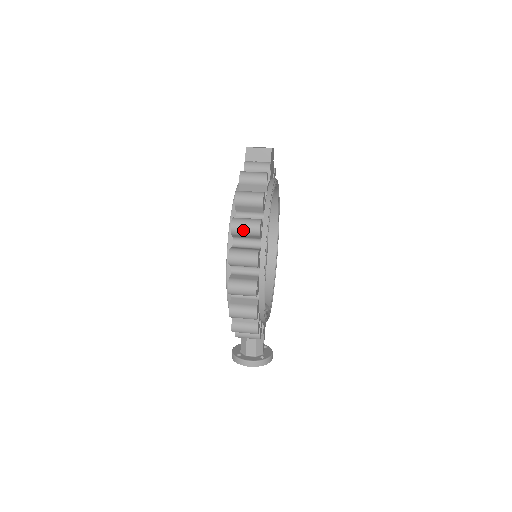
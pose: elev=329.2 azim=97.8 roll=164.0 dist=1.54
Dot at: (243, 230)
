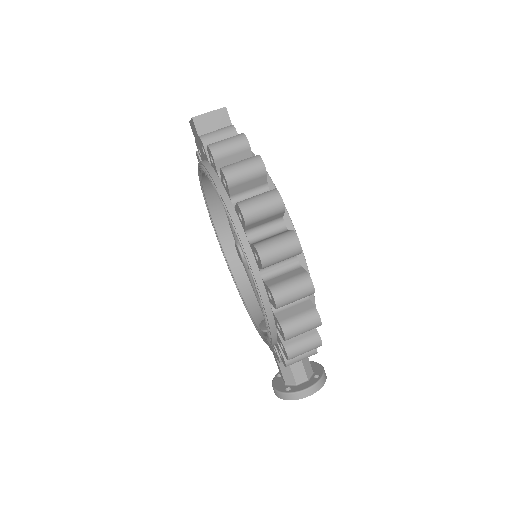
Dot at: (261, 212)
